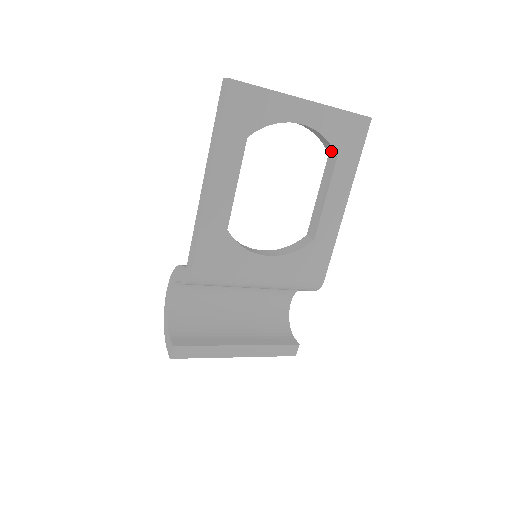
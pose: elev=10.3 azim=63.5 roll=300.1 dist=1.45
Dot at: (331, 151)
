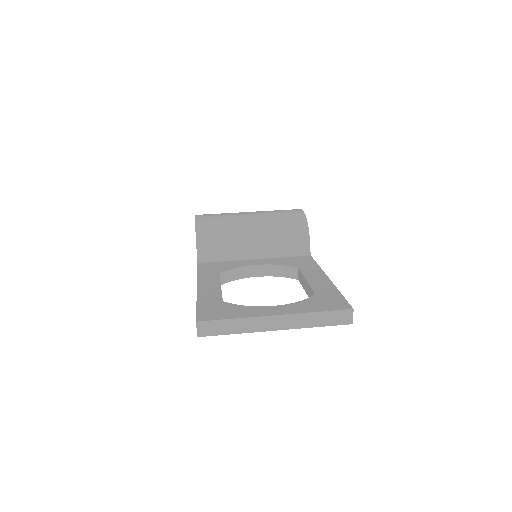
Dot at: occluded
